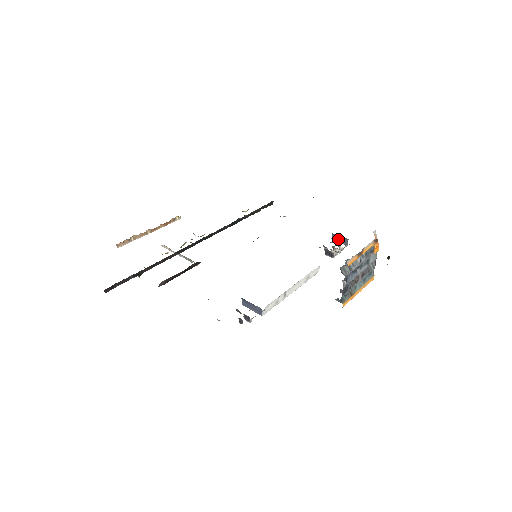
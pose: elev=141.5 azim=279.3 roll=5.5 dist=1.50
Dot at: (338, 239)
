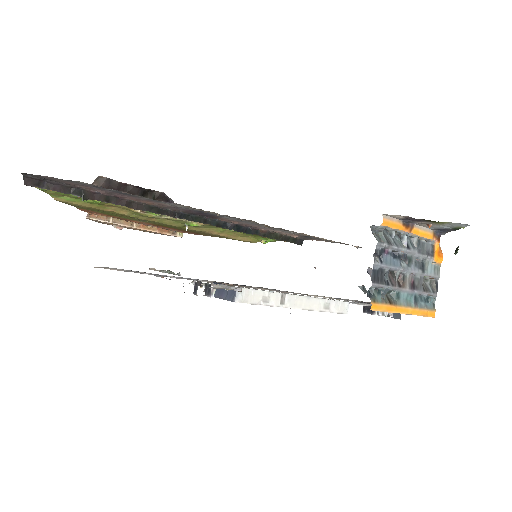
Dot at: occluded
